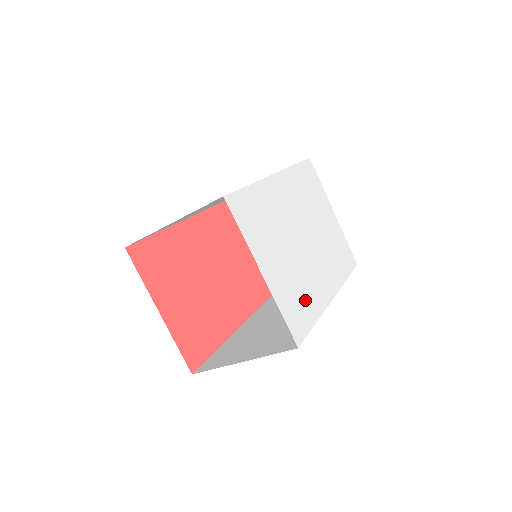
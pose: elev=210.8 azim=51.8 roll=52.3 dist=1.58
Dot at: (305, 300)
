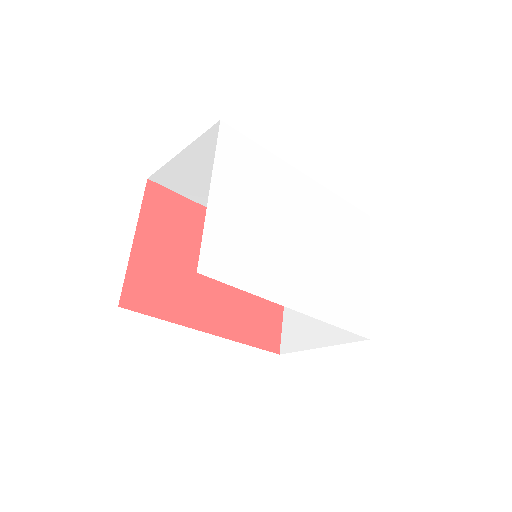
Dot at: (250, 264)
